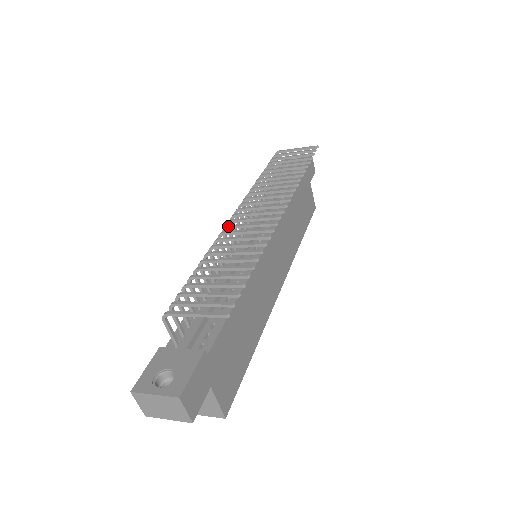
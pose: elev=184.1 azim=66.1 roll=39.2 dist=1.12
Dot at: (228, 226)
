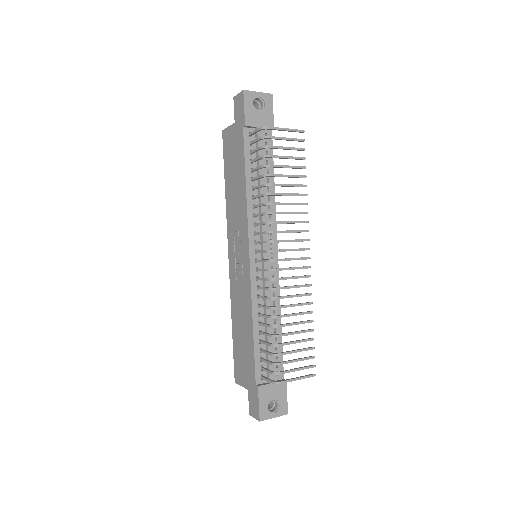
Dot at: occluded
